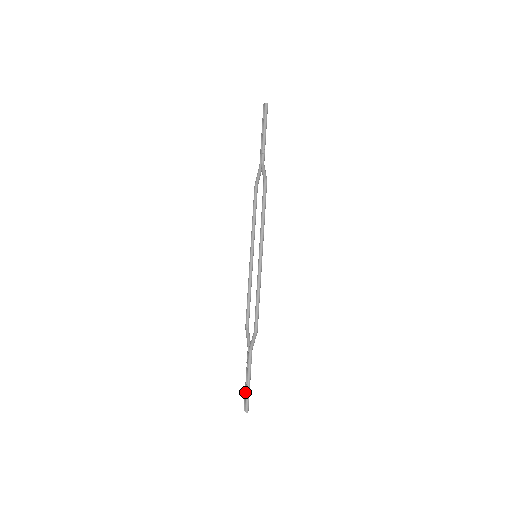
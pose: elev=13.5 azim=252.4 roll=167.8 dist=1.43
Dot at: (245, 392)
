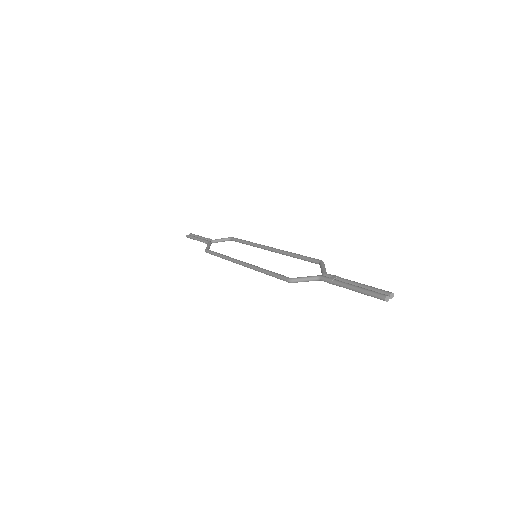
Dot at: (365, 288)
